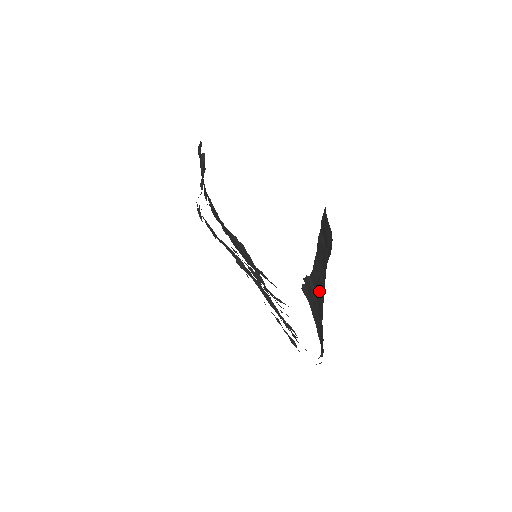
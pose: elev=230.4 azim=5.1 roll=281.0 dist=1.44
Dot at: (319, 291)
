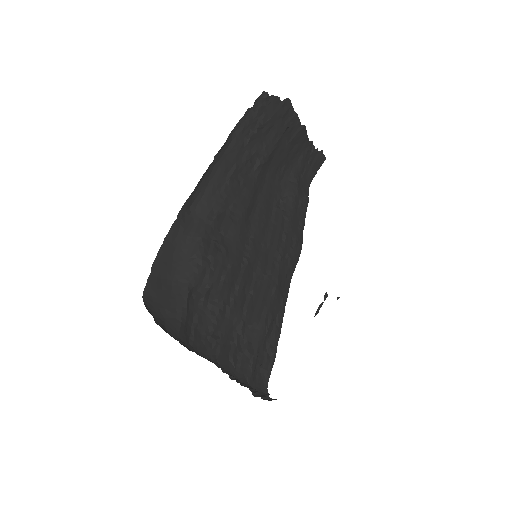
Dot at: occluded
